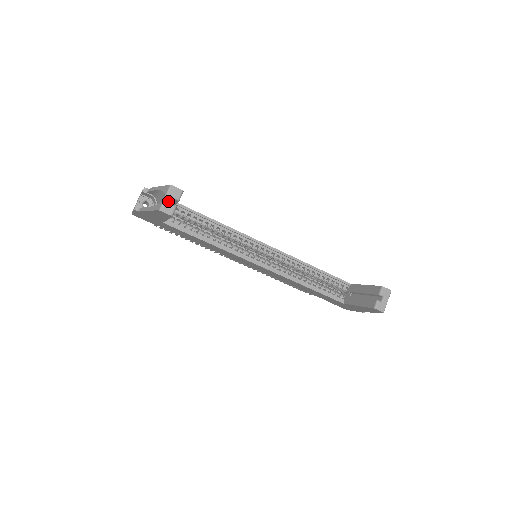
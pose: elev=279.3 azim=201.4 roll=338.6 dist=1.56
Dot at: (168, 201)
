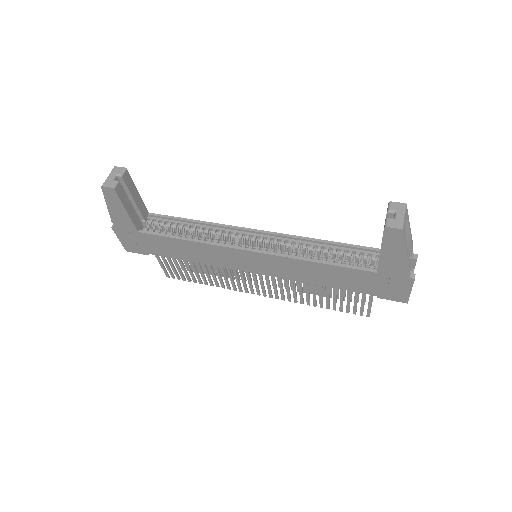
Dot at: (110, 178)
